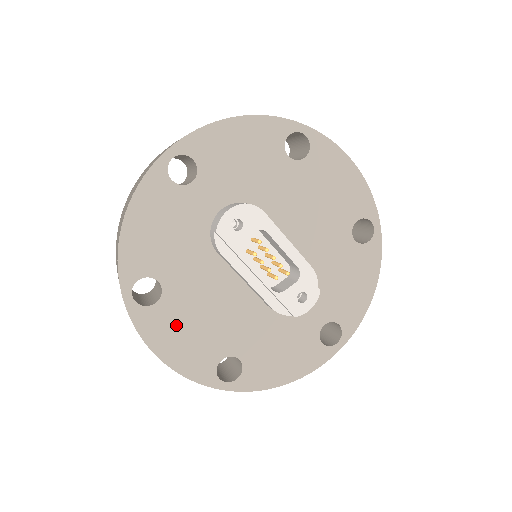
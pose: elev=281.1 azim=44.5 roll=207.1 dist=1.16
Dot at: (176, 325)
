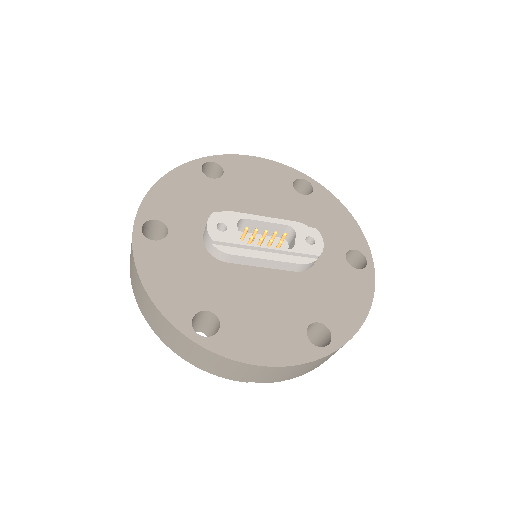
Dot at: (249, 332)
